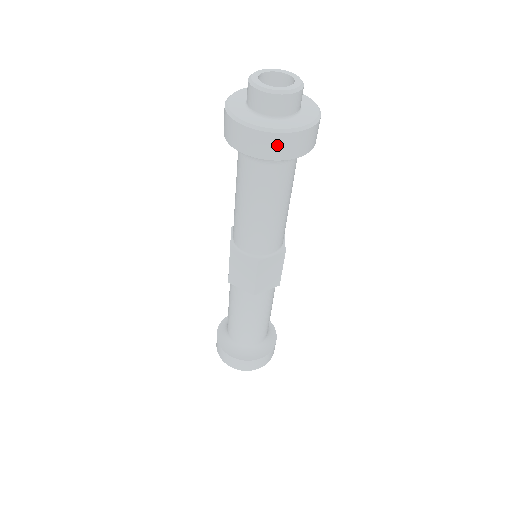
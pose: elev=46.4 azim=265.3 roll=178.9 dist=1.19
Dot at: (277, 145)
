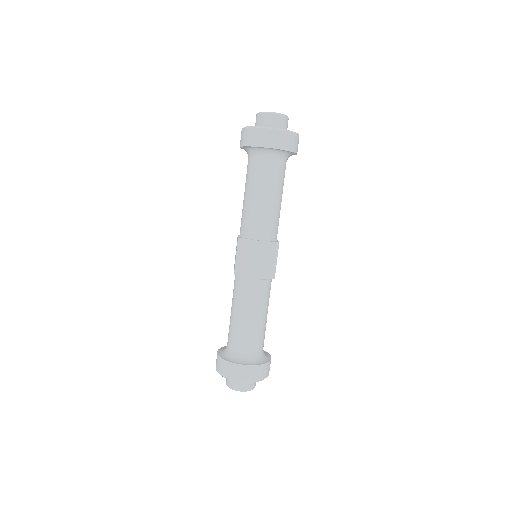
Dot at: (275, 138)
